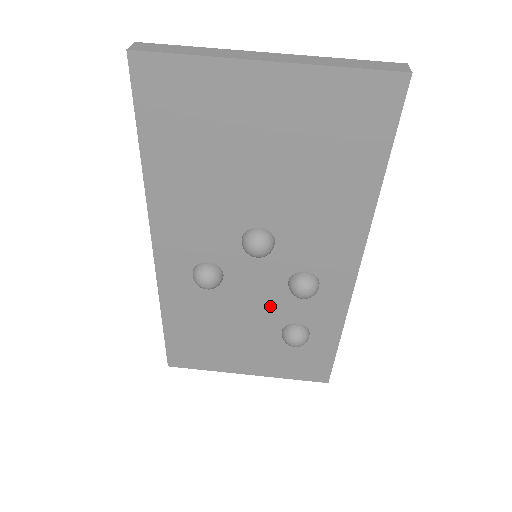
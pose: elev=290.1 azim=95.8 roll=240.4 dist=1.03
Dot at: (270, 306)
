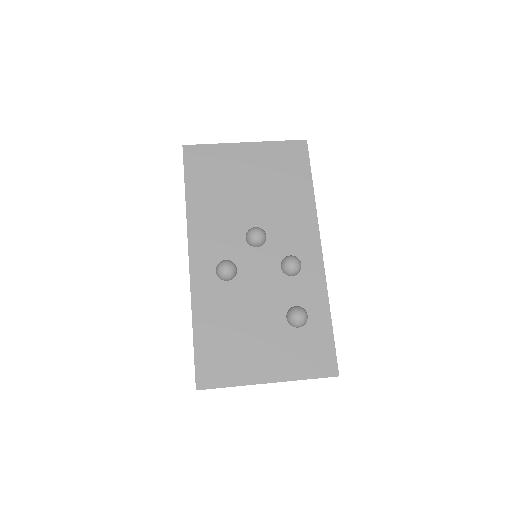
Dot at: (273, 292)
